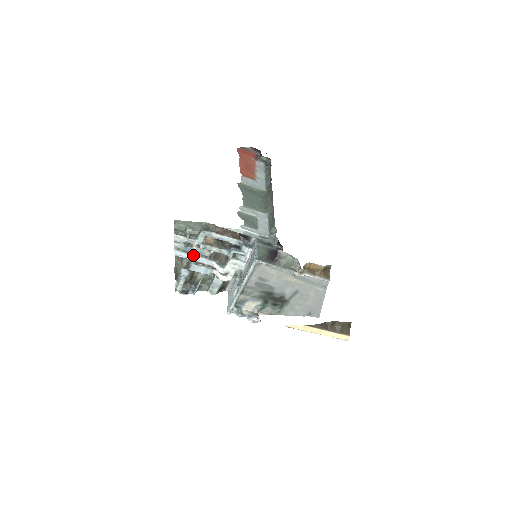
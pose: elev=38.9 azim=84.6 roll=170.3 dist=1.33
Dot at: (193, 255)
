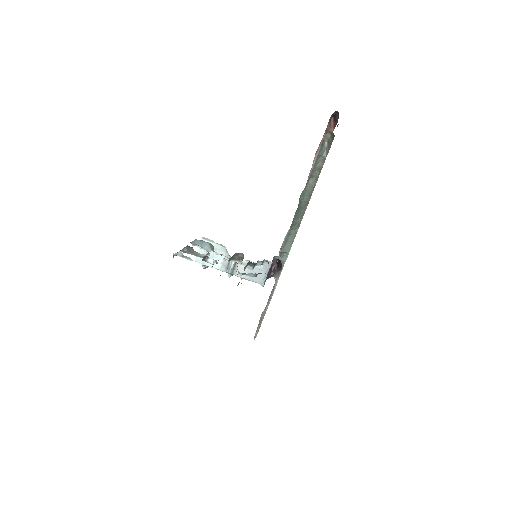
Dot at: occluded
